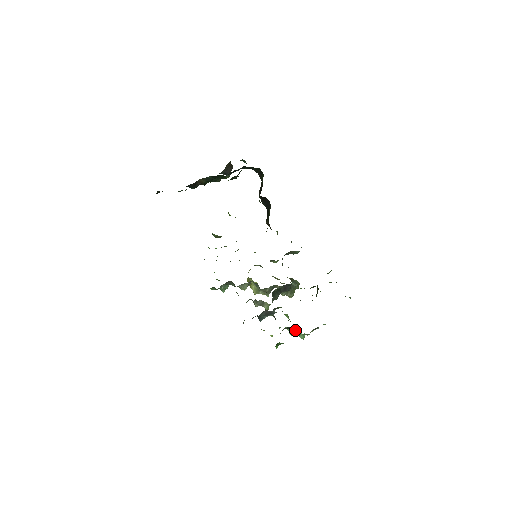
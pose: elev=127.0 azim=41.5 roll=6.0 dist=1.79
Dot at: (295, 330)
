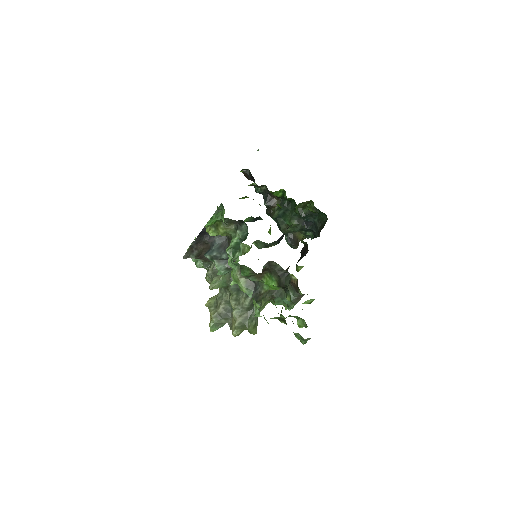
Dot at: (238, 246)
